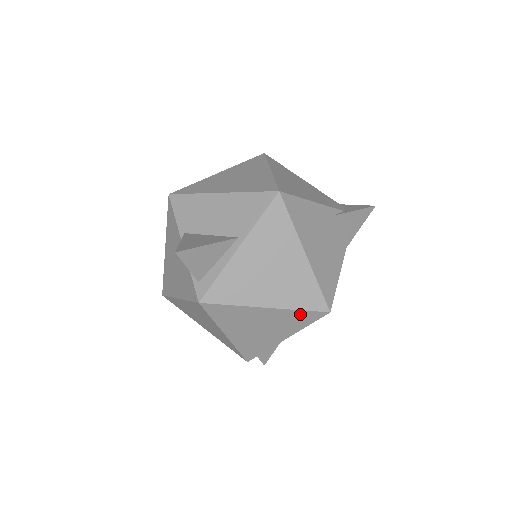
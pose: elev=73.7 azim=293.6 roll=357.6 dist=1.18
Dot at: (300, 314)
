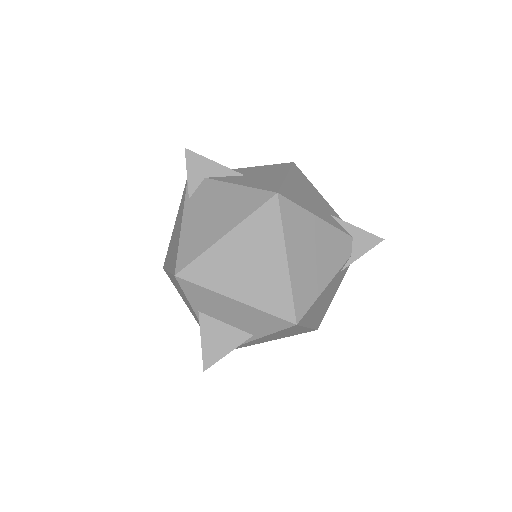
Dot at: occluded
